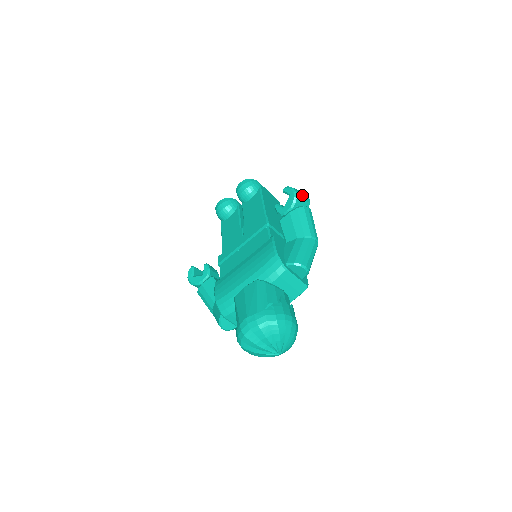
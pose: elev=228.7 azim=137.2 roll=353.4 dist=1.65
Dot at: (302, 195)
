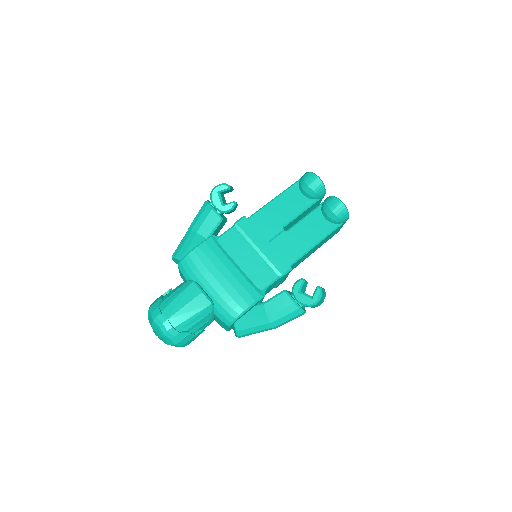
Dot at: (317, 305)
